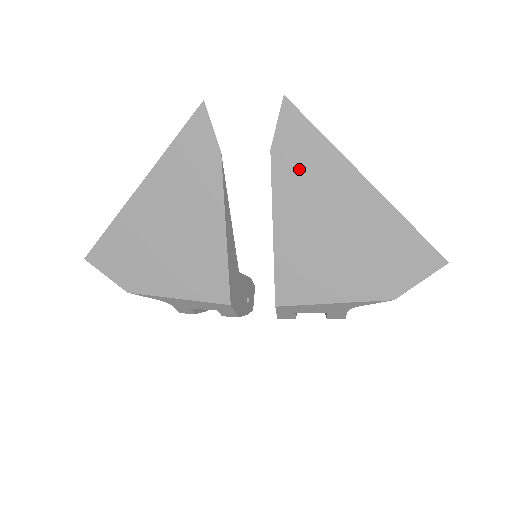
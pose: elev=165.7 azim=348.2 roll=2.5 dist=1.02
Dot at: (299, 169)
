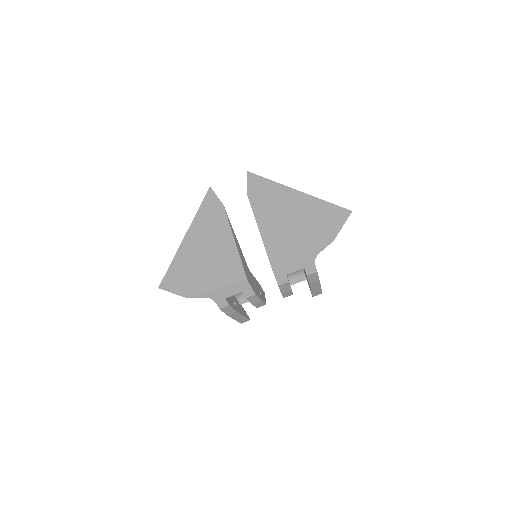
Dot at: (263, 198)
